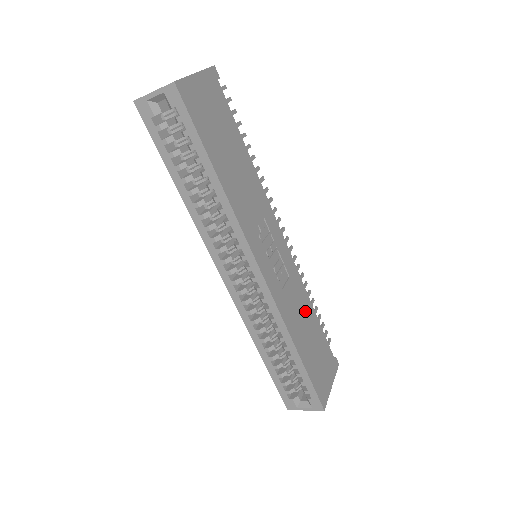
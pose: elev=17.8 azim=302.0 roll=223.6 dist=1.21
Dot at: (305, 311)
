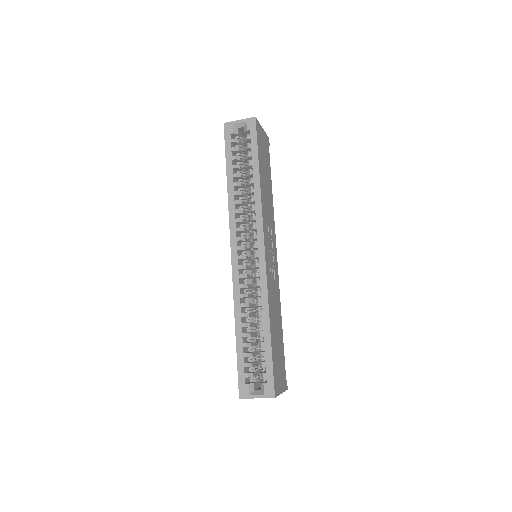
Dot at: (278, 315)
